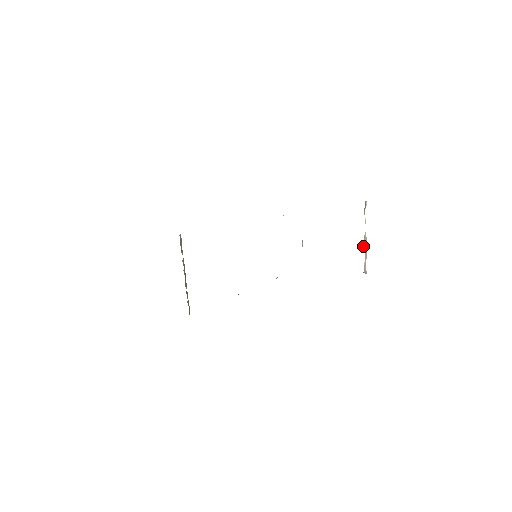
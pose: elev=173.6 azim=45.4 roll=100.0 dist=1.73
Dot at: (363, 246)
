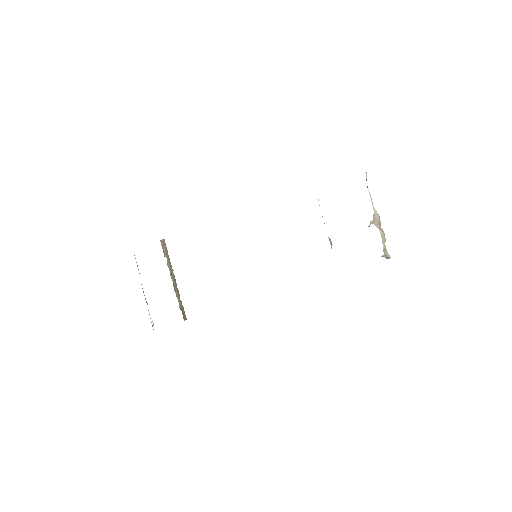
Dot at: (375, 225)
